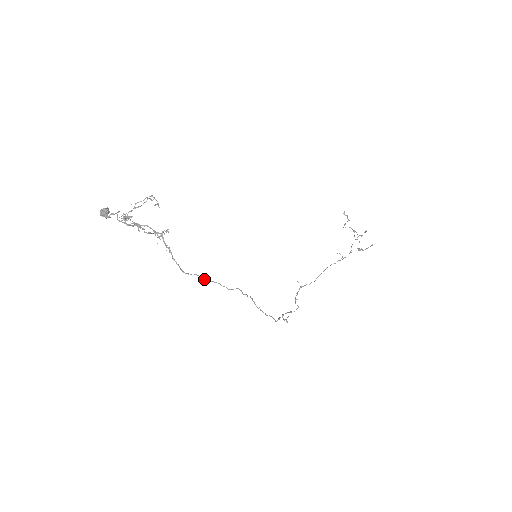
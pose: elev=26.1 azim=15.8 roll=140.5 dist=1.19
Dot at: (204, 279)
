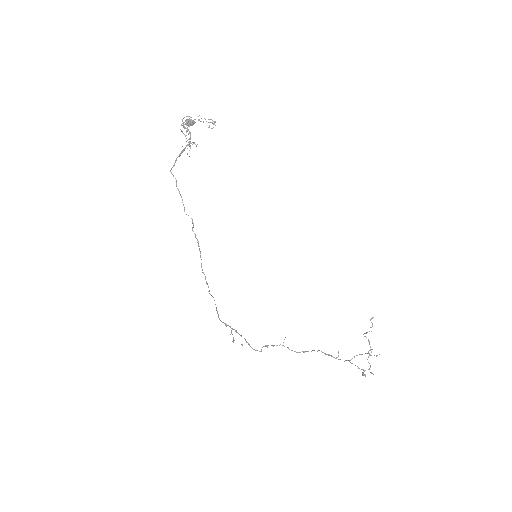
Dot at: occluded
